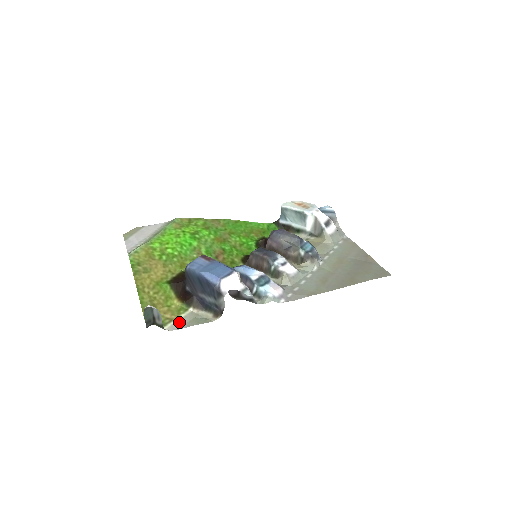
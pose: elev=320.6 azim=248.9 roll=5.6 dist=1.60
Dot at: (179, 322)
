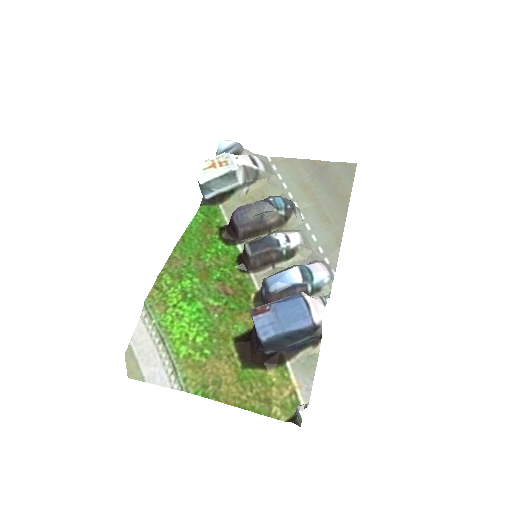
Dot at: (301, 386)
